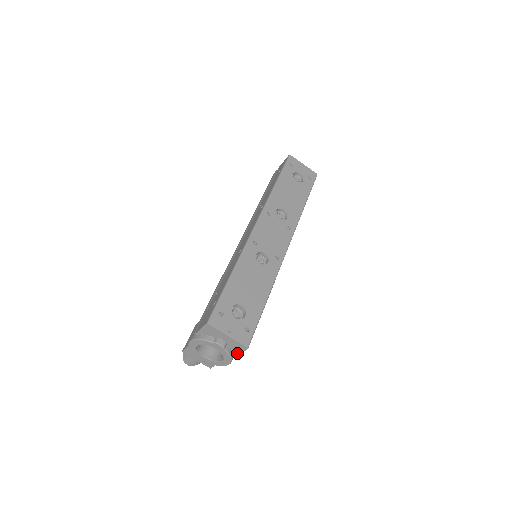
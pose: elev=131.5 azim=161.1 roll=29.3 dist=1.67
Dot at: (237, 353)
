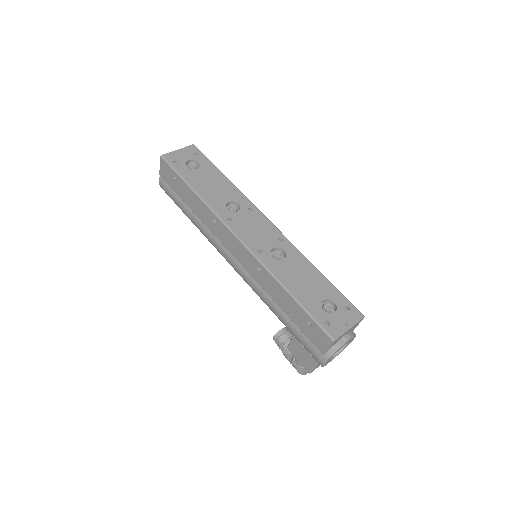
Dot at: occluded
